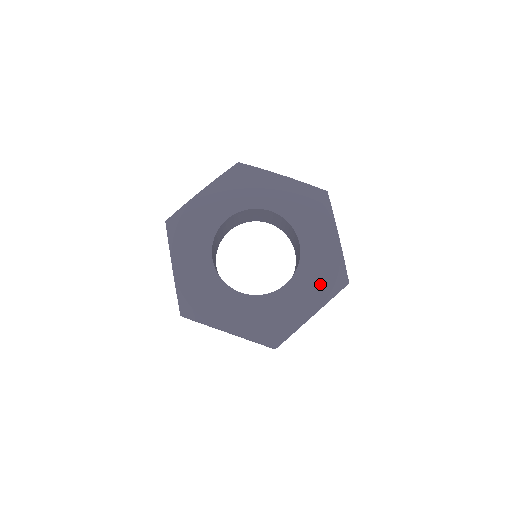
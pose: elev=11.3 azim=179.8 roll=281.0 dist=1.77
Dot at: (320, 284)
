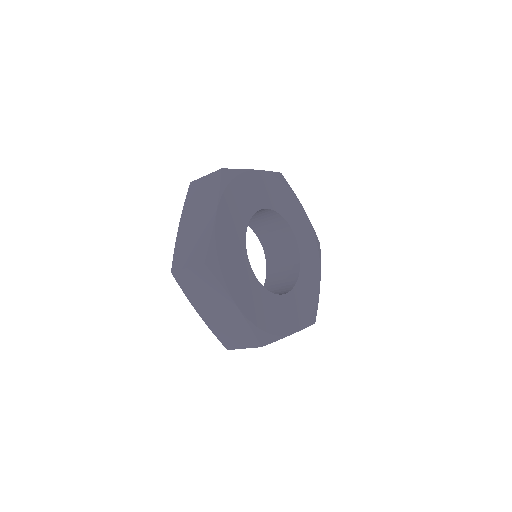
Dot at: (303, 310)
